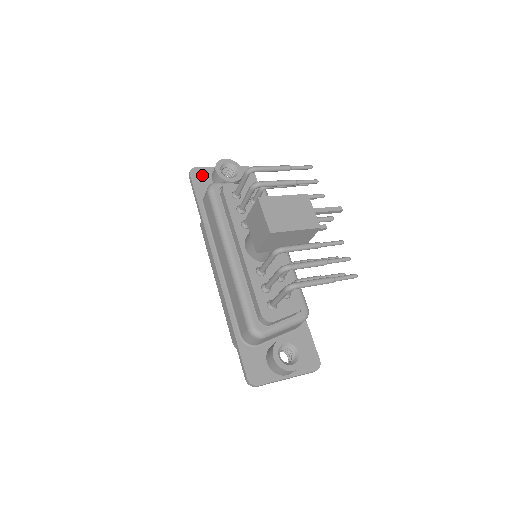
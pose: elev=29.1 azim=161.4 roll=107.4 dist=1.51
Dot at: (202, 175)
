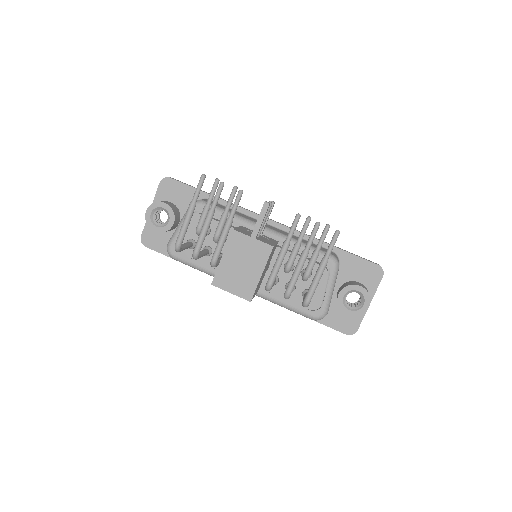
Dot at: (152, 236)
